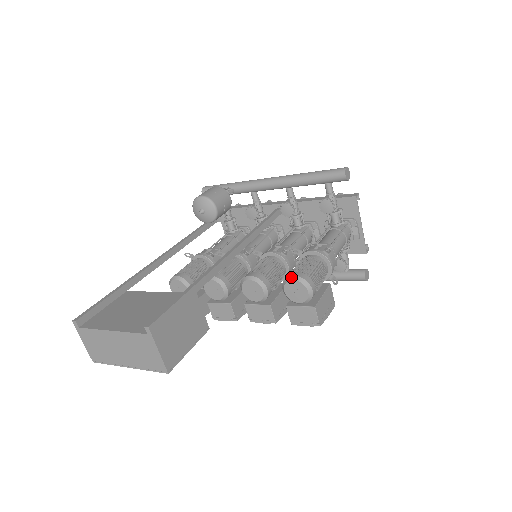
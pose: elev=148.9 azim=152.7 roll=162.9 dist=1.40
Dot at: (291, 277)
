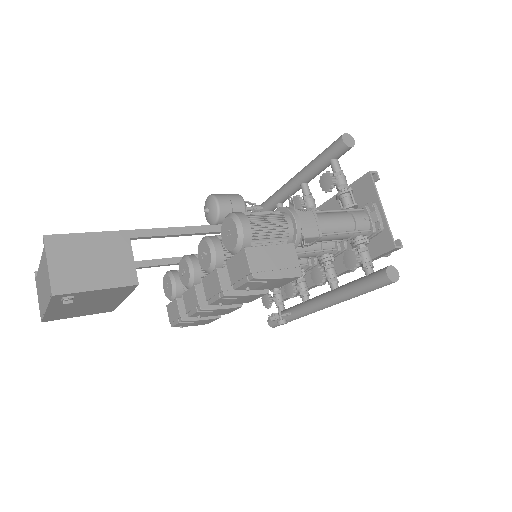
Dot at: (225, 217)
